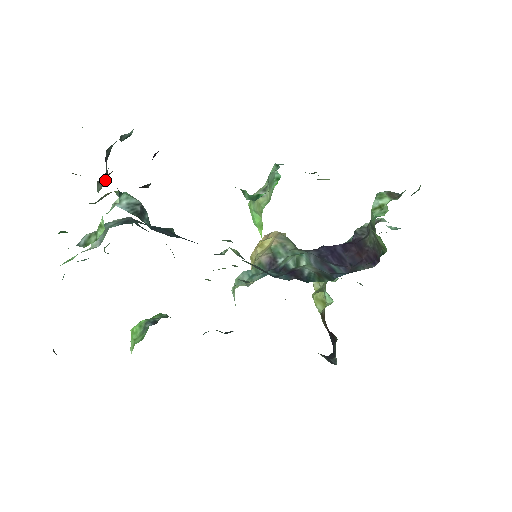
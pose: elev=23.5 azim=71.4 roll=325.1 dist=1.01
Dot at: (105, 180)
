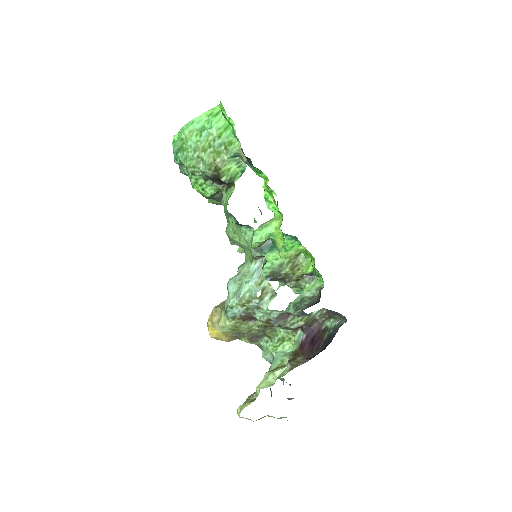
Dot at: occluded
